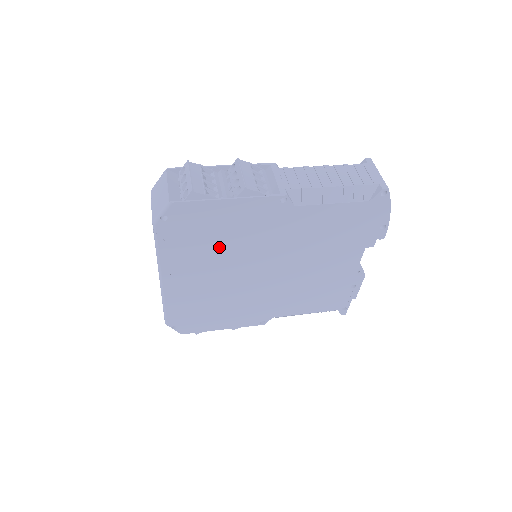
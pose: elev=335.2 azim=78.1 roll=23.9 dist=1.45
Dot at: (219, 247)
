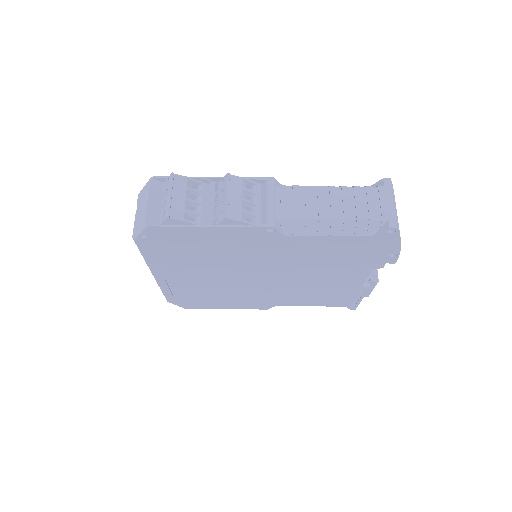
Dot at: (207, 258)
